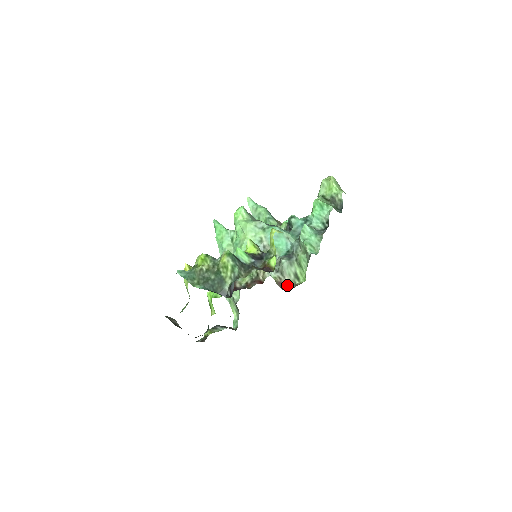
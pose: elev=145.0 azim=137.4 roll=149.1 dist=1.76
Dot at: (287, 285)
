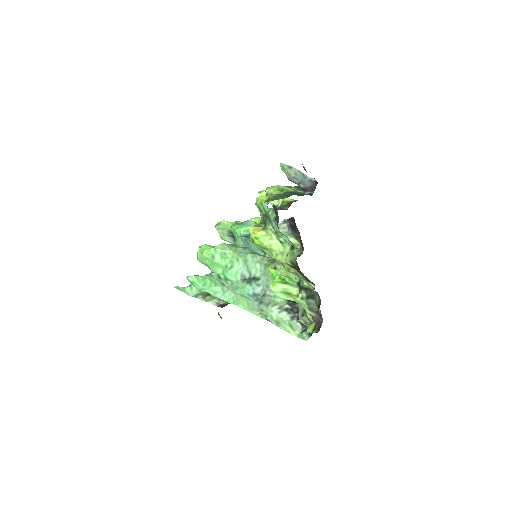
Dot at: occluded
